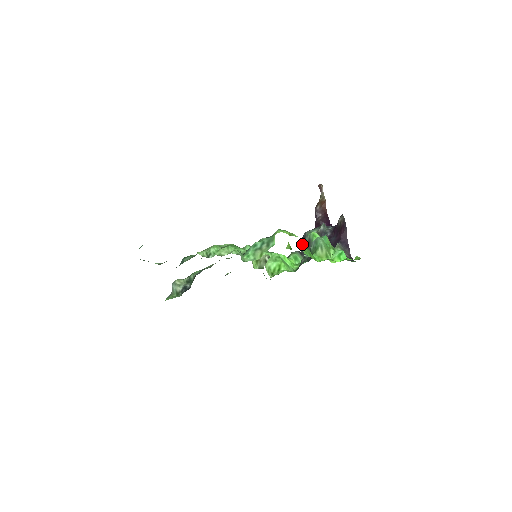
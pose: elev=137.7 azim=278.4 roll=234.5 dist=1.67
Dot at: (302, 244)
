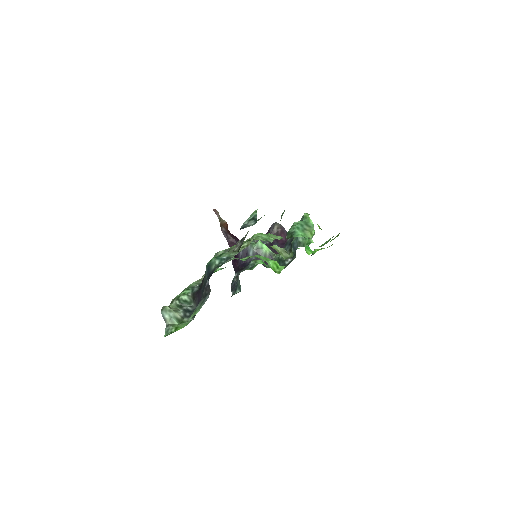
Dot at: occluded
